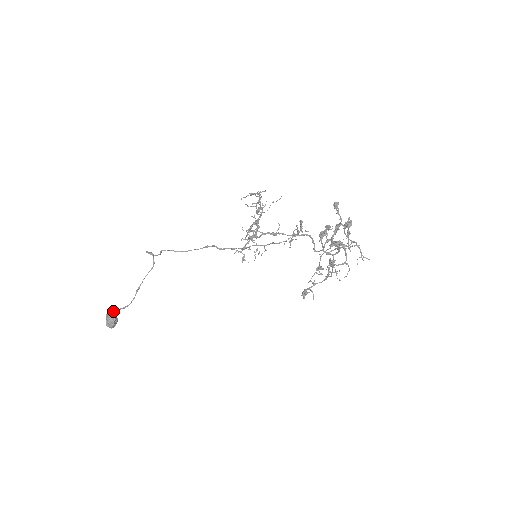
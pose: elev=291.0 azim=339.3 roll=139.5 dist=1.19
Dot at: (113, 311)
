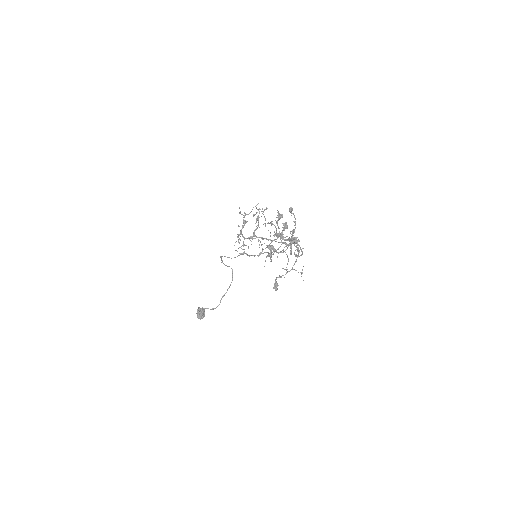
Dot at: (204, 308)
